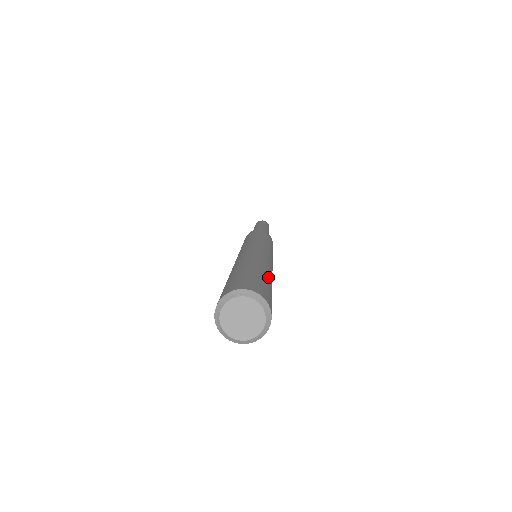
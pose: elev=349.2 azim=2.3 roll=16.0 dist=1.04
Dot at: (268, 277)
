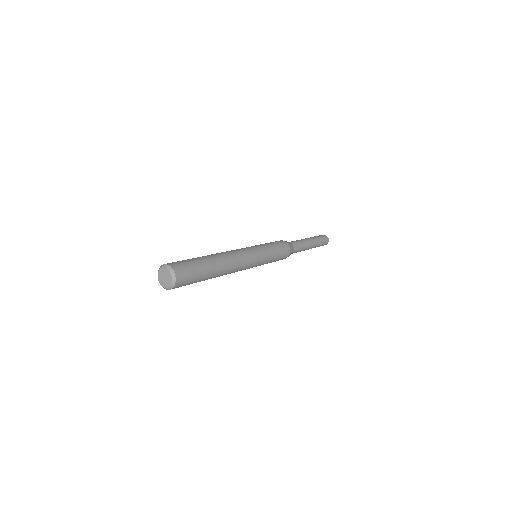
Dot at: (205, 260)
